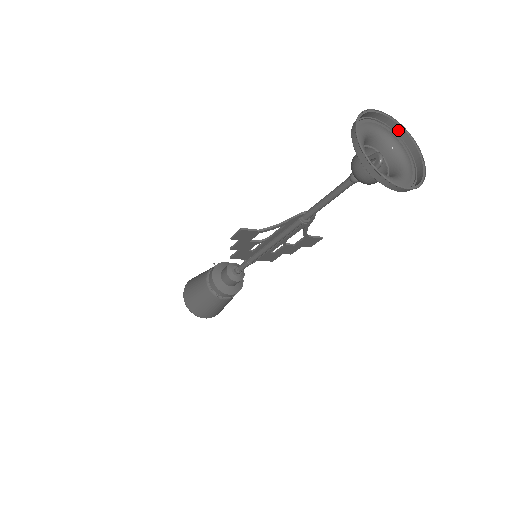
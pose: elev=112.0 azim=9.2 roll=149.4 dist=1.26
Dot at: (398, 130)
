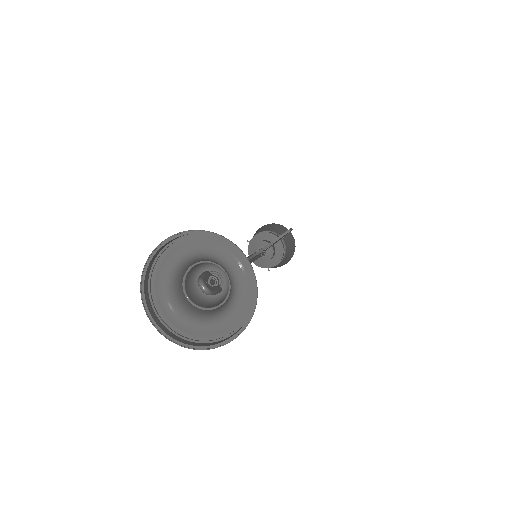
Dot at: (202, 233)
